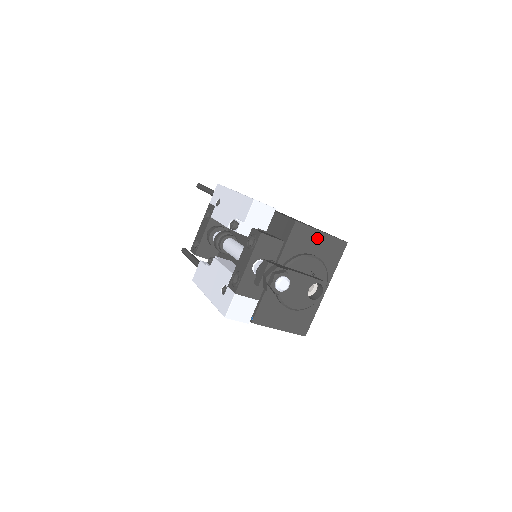
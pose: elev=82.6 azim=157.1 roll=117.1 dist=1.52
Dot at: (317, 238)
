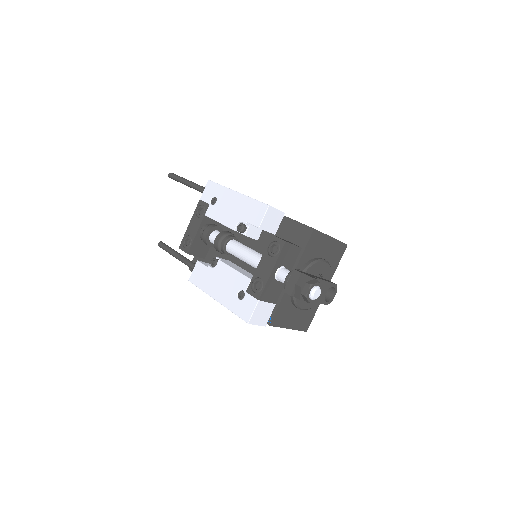
Dot at: (327, 243)
